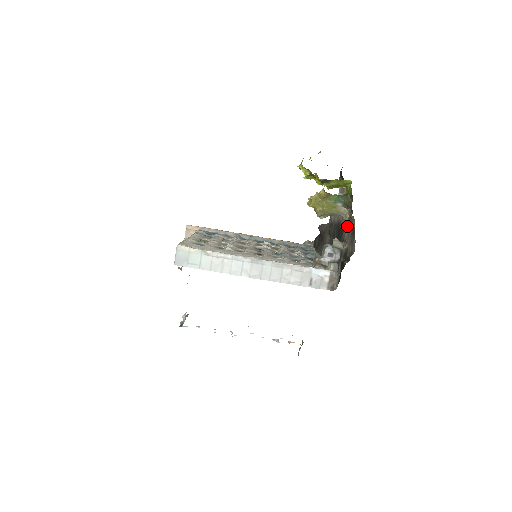
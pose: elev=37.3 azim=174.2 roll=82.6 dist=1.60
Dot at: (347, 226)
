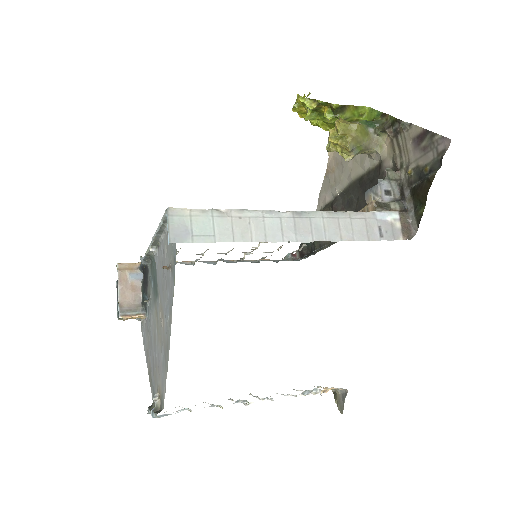
Dot at: (393, 152)
